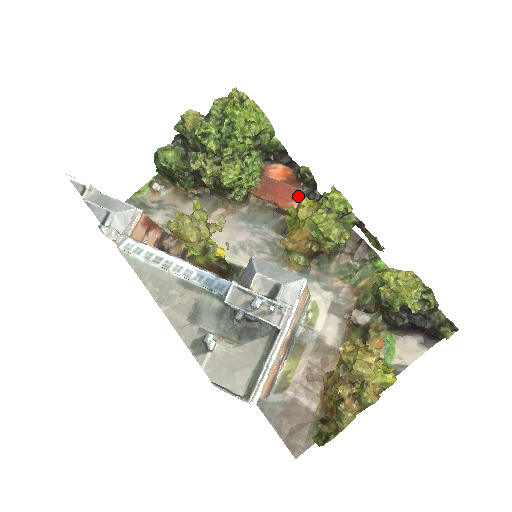
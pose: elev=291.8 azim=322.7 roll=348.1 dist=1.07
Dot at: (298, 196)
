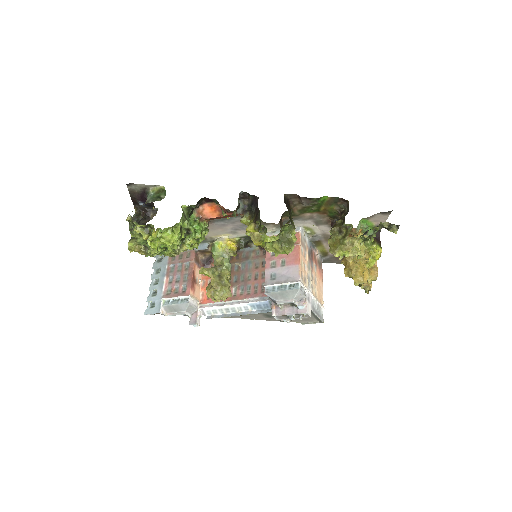
Dot at: occluded
